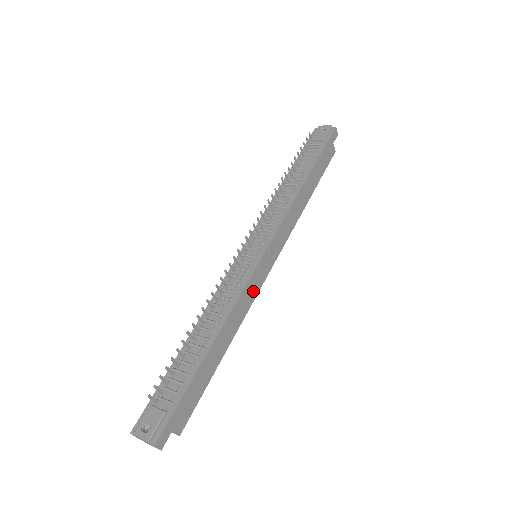
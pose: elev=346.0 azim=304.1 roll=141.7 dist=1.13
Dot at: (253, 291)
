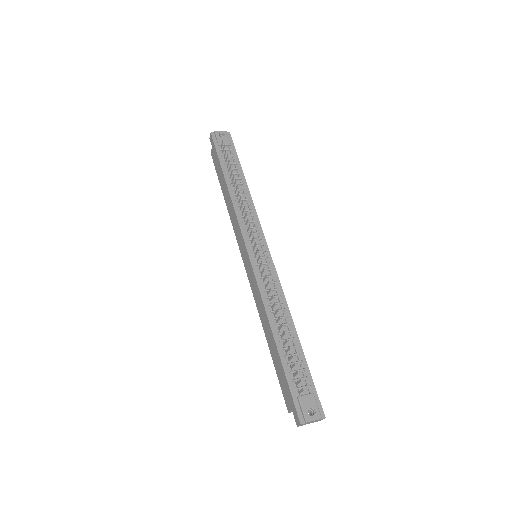
Dot at: occluded
